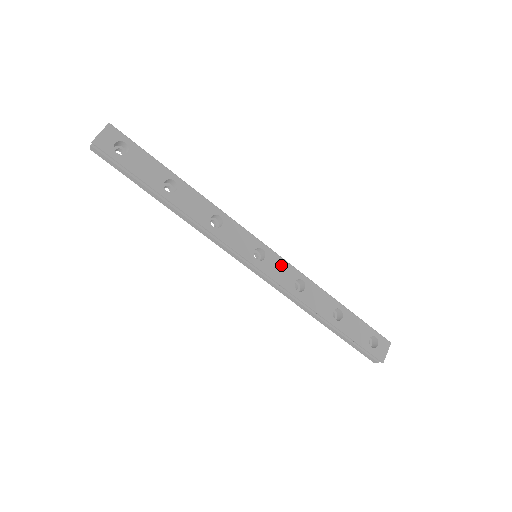
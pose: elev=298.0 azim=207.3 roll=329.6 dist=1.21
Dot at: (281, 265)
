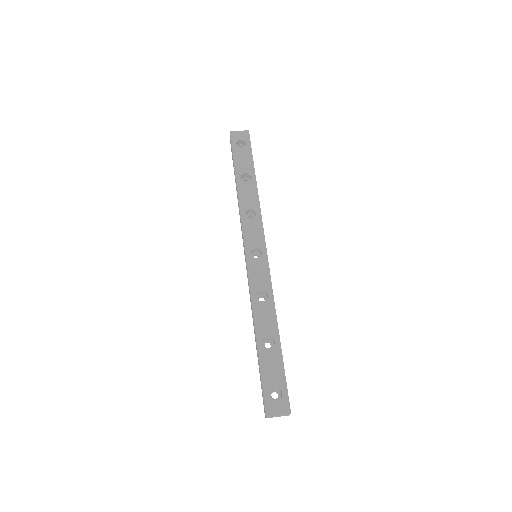
Dot at: (264, 272)
